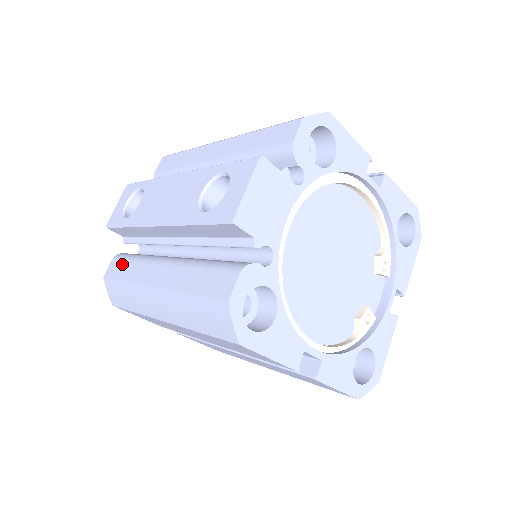
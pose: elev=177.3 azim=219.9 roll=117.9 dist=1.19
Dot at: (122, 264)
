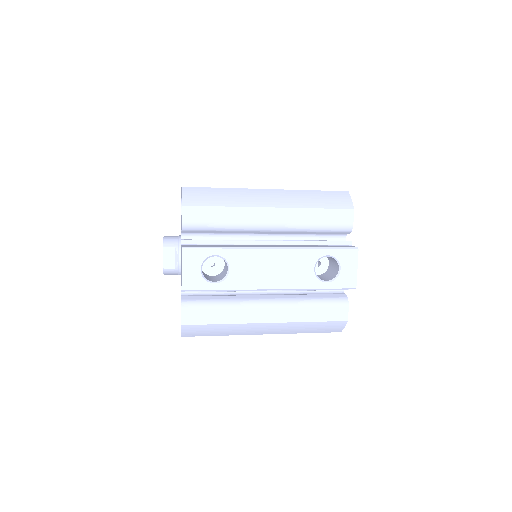
Dot at: (206, 312)
